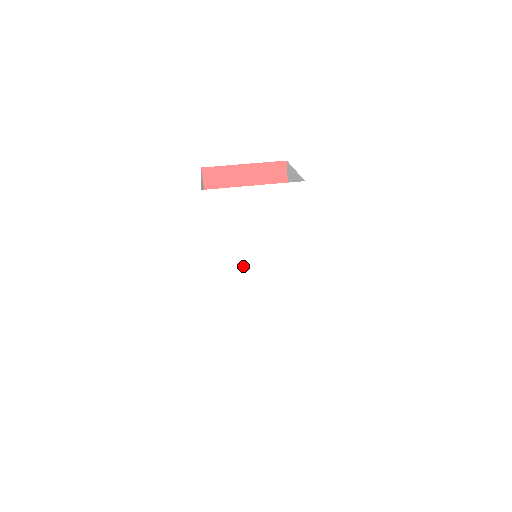
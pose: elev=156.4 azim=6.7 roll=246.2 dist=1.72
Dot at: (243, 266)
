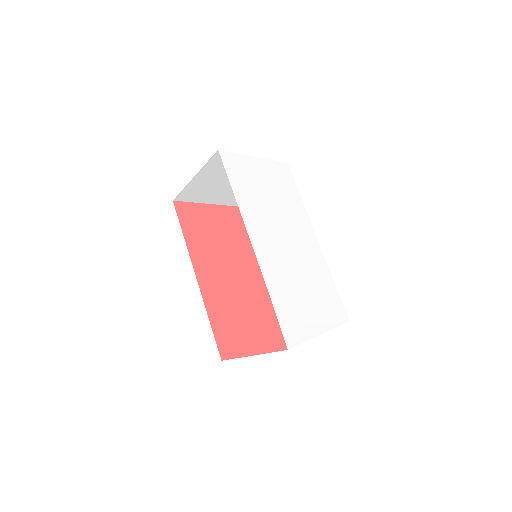
Dot at: (268, 224)
